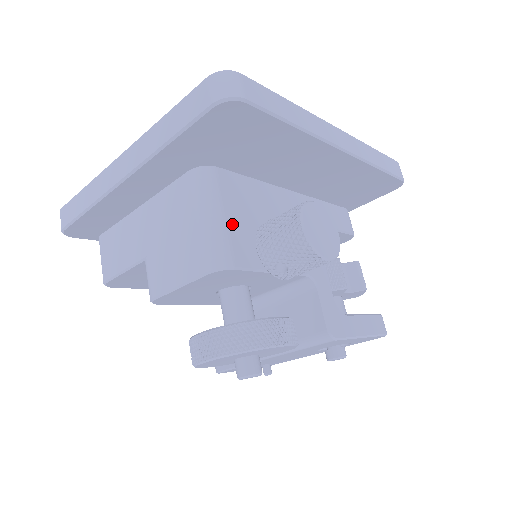
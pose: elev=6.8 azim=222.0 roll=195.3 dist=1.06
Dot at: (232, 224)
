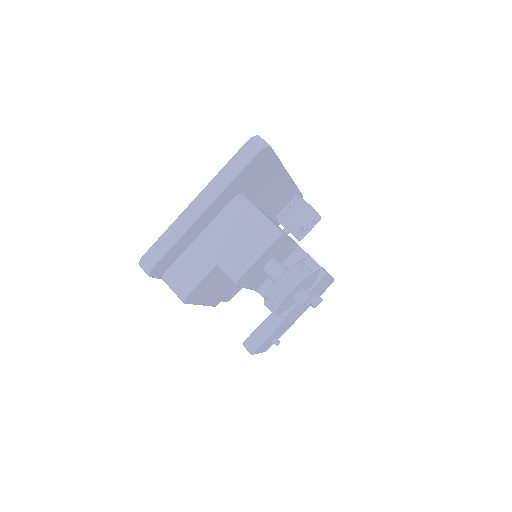
Dot at: (268, 217)
